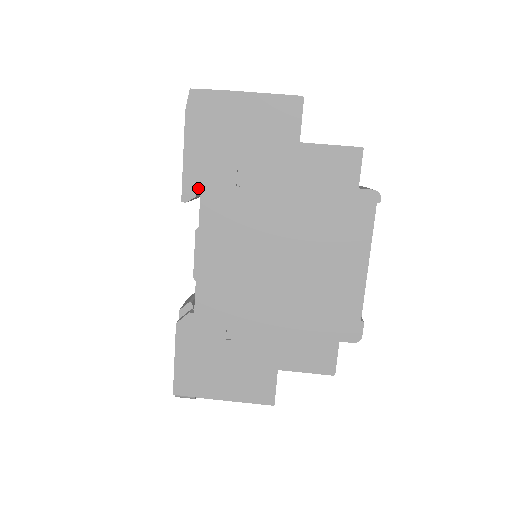
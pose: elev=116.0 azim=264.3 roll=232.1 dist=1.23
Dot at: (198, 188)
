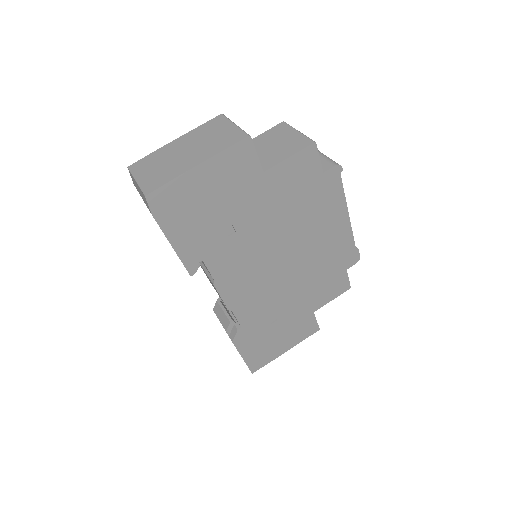
Dot at: (199, 259)
